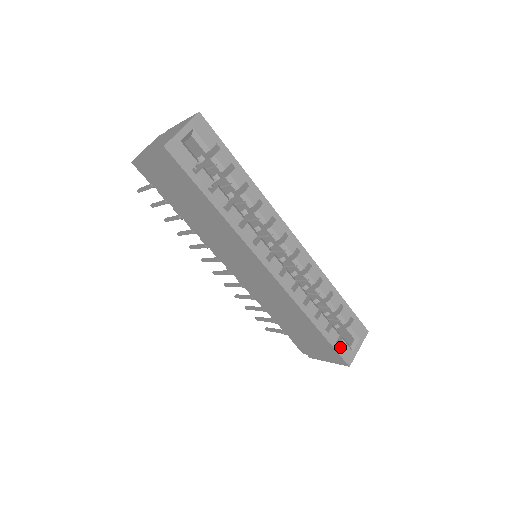
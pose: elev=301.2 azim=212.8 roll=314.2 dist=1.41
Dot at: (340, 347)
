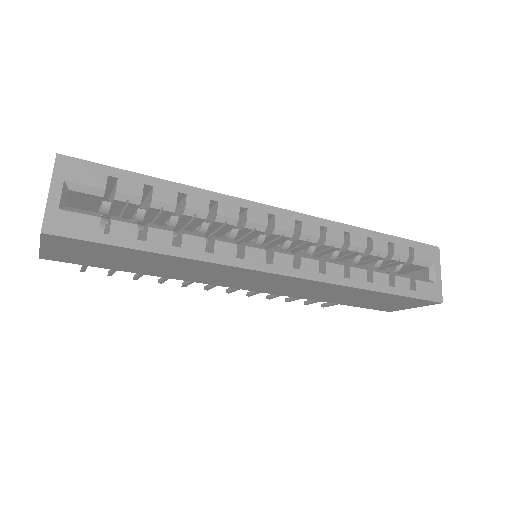
Dot at: (418, 291)
